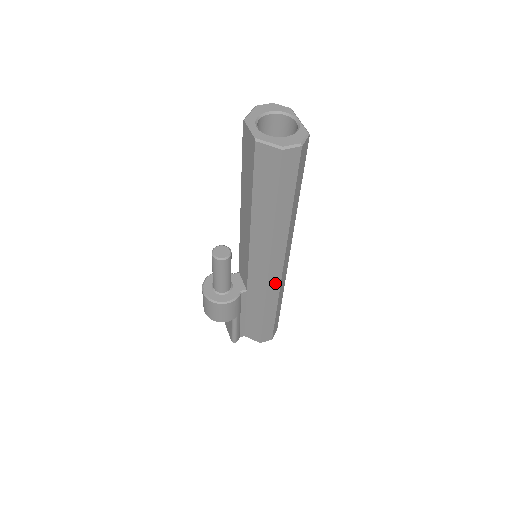
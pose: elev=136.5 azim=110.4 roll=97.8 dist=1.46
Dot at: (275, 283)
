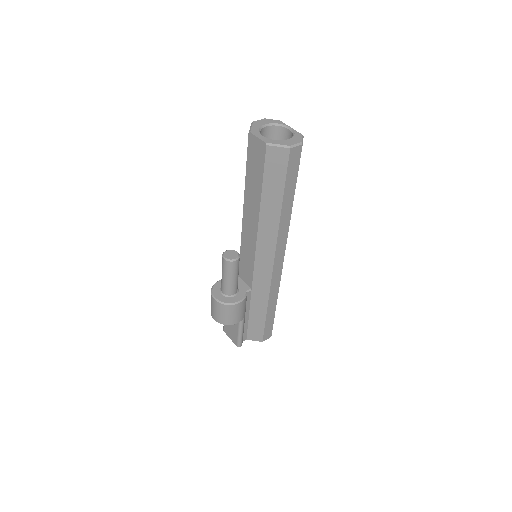
Dot at: (277, 276)
